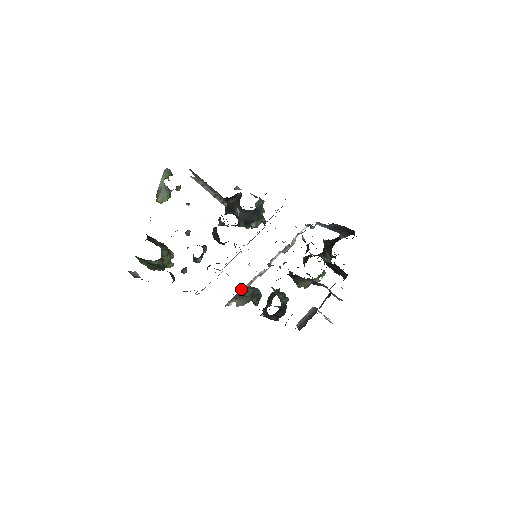
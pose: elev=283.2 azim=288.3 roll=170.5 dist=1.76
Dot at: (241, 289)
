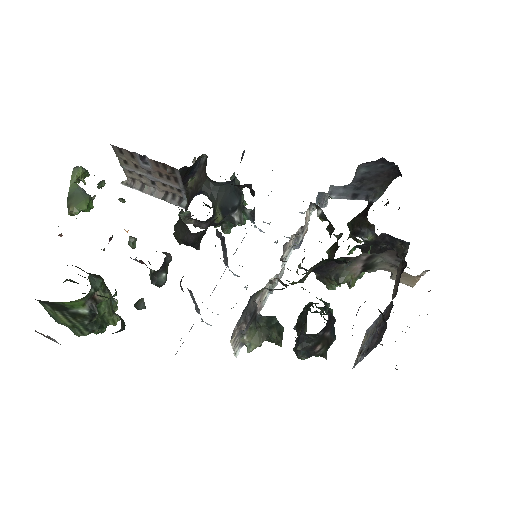
Dot at: (251, 300)
